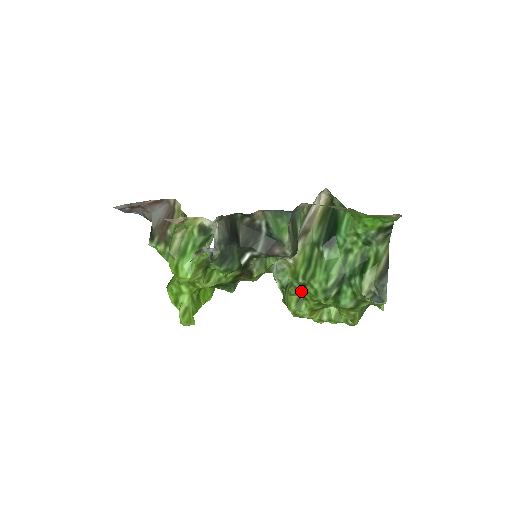
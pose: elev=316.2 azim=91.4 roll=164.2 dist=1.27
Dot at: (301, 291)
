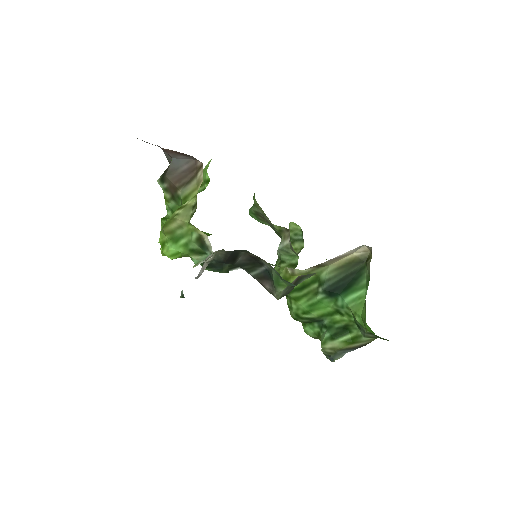
Dot at: occluded
